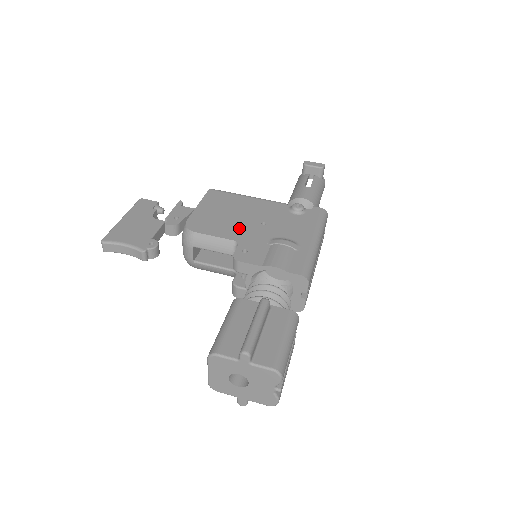
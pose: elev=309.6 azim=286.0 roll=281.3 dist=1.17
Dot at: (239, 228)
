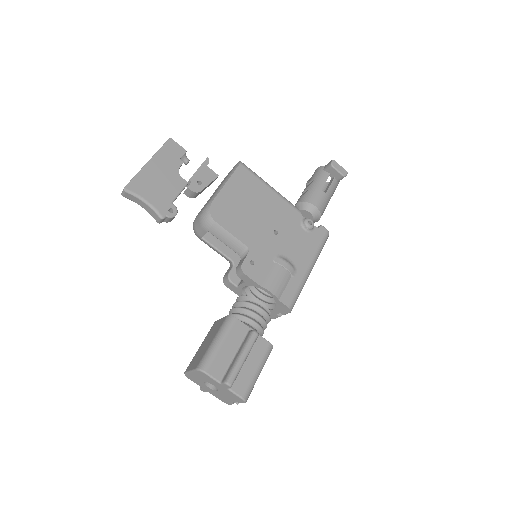
Dot at: (254, 231)
